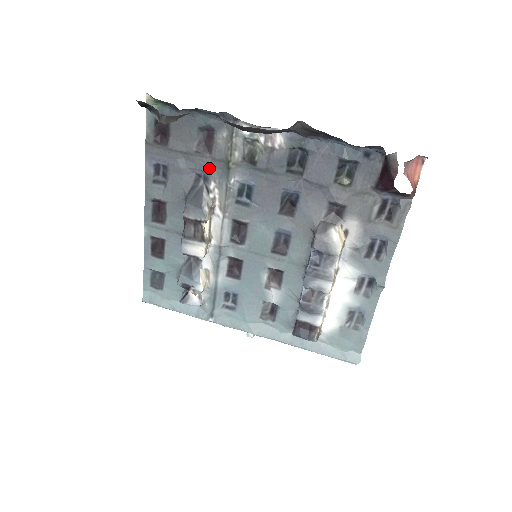
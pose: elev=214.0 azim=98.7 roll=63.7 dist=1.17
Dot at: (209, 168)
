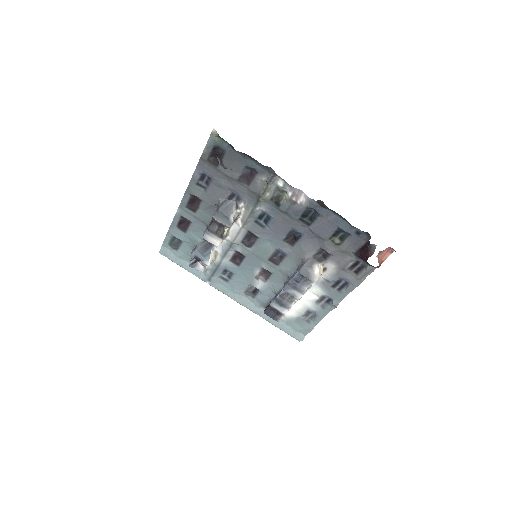
Dot at: (244, 194)
